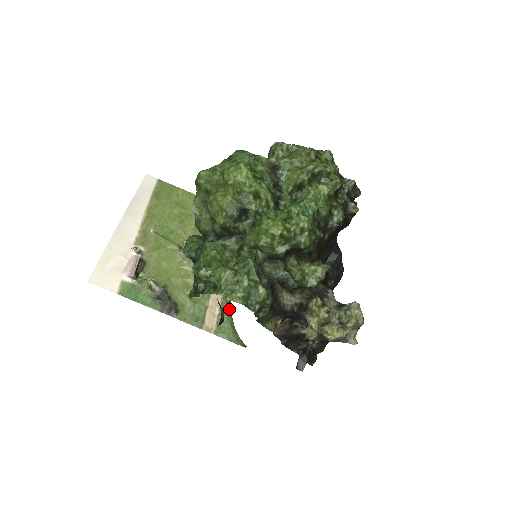
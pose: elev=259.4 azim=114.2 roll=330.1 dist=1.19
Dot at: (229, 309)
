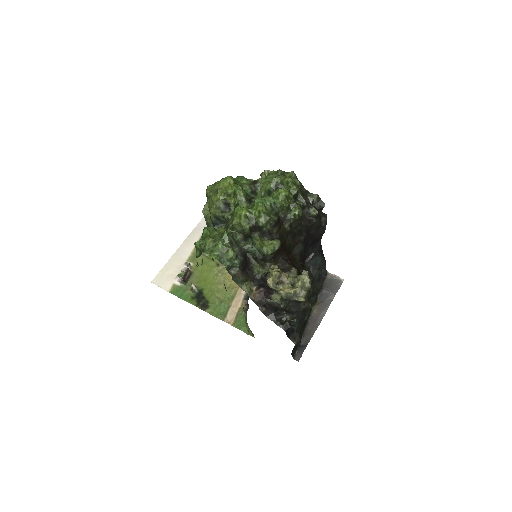
Dot at: occluded
